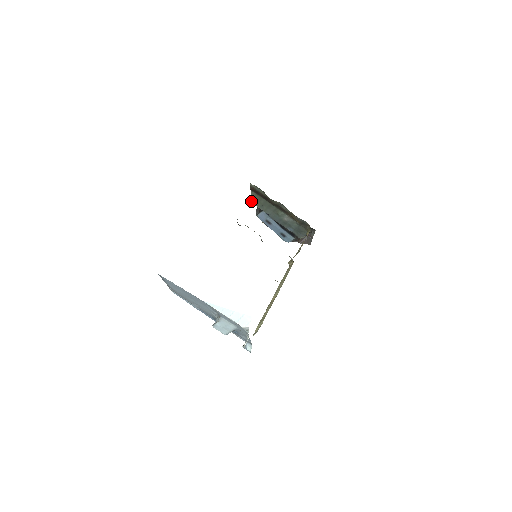
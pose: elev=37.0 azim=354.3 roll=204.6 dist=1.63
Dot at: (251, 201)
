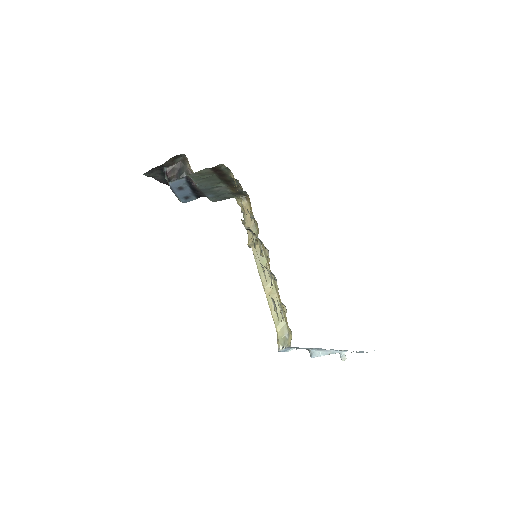
Dot at: (190, 175)
